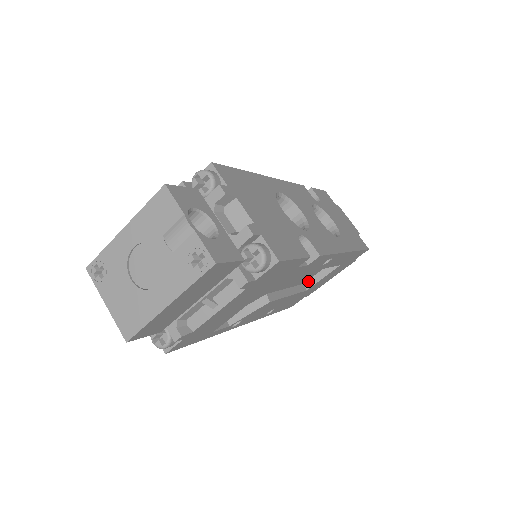
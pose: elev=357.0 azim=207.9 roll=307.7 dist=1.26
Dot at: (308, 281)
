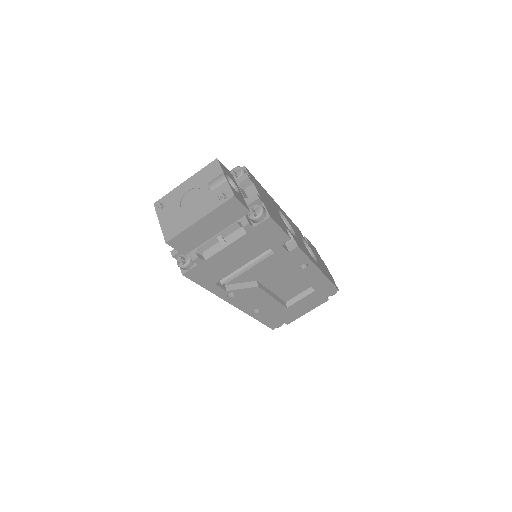
Dot at: (289, 300)
